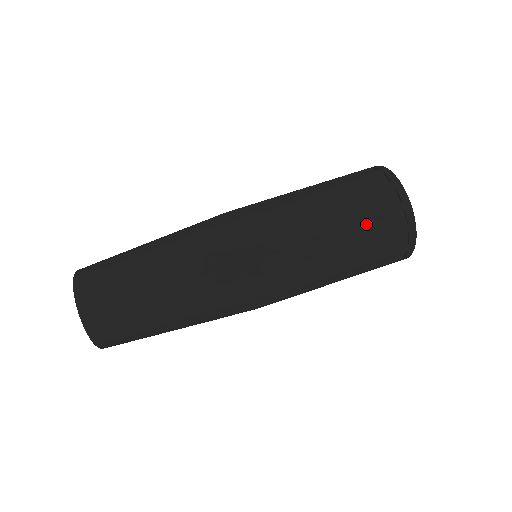
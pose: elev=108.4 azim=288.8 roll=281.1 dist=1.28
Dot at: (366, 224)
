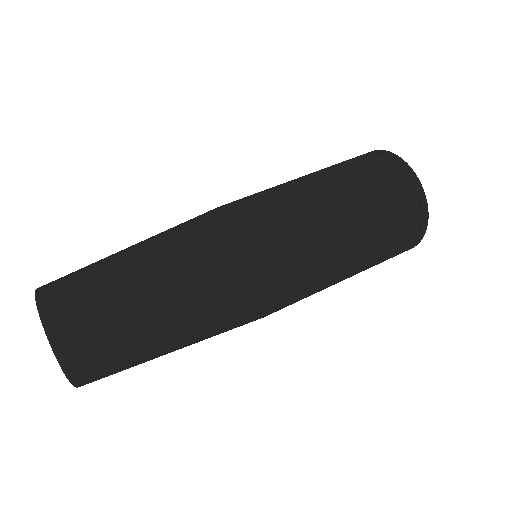
Dot at: (386, 236)
